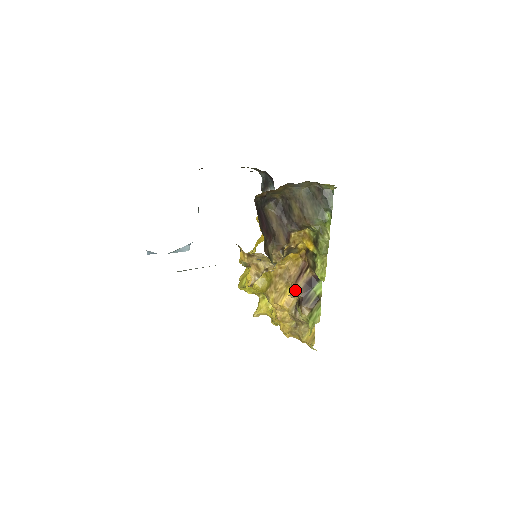
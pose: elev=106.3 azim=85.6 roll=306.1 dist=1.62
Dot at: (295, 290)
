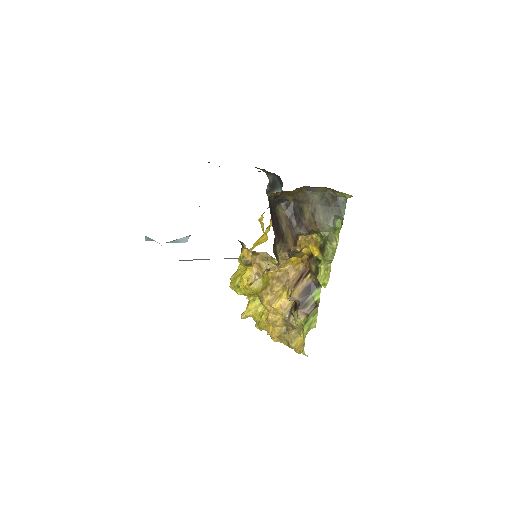
Dot at: (293, 294)
